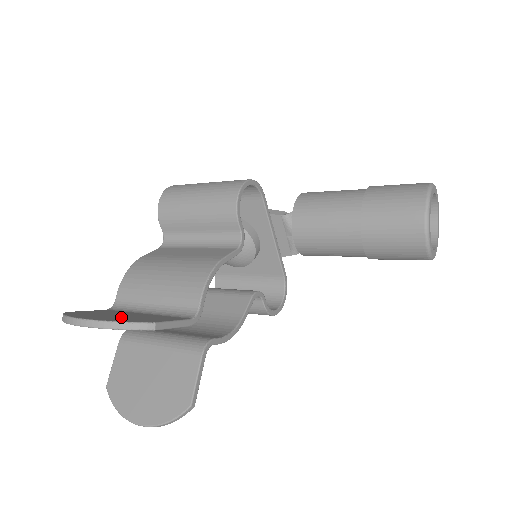
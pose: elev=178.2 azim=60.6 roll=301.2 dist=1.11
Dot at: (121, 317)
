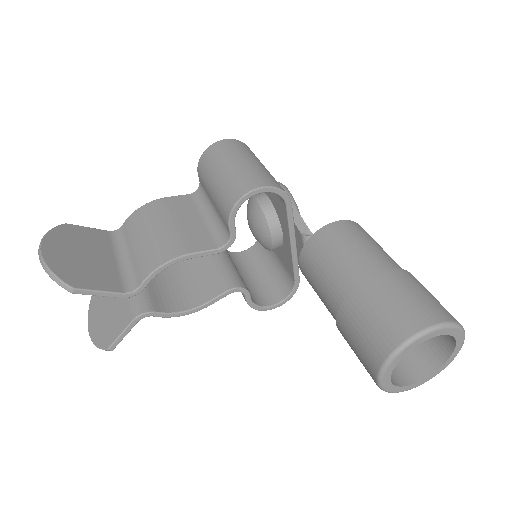
Dot at: (75, 260)
